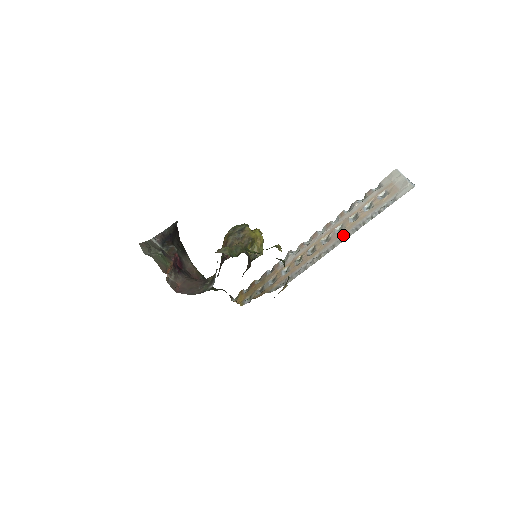
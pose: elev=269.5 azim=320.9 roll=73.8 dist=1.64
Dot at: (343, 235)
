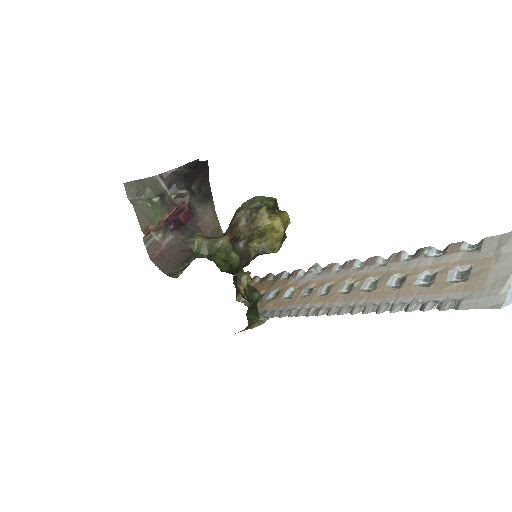
Dot at: (360, 302)
